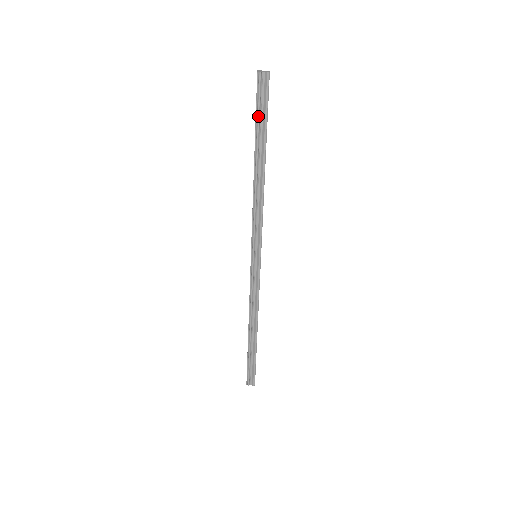
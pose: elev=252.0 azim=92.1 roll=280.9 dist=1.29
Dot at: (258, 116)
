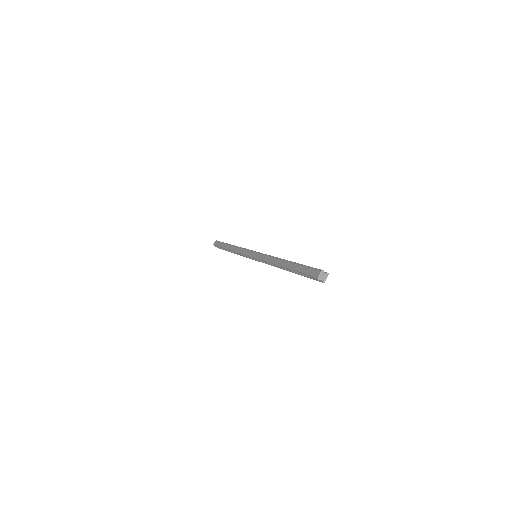
Dot at: (302, 274)
